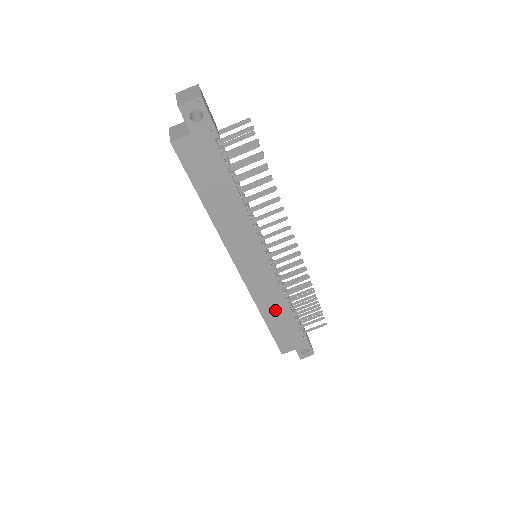
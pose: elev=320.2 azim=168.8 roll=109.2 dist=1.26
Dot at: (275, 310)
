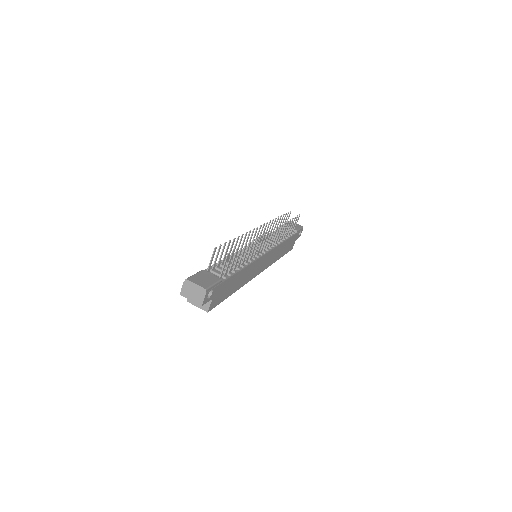
Dot at: (280, 251)
